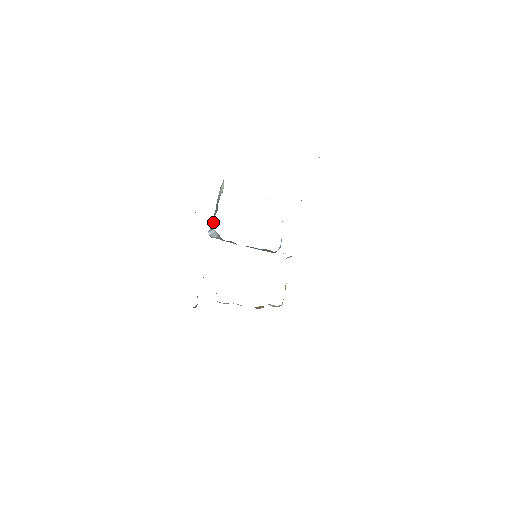
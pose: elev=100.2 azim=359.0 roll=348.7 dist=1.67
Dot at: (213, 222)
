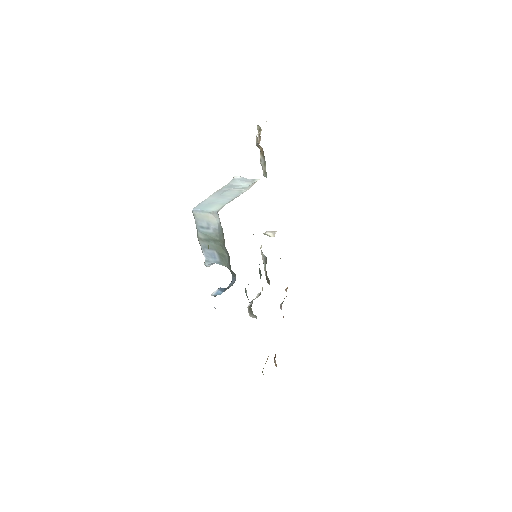
Dot at: (215, 257)
